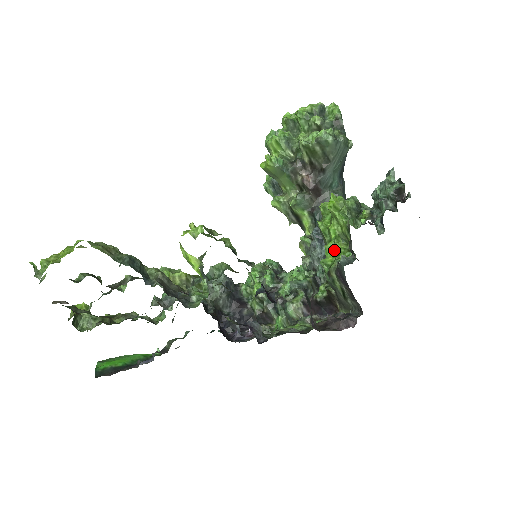
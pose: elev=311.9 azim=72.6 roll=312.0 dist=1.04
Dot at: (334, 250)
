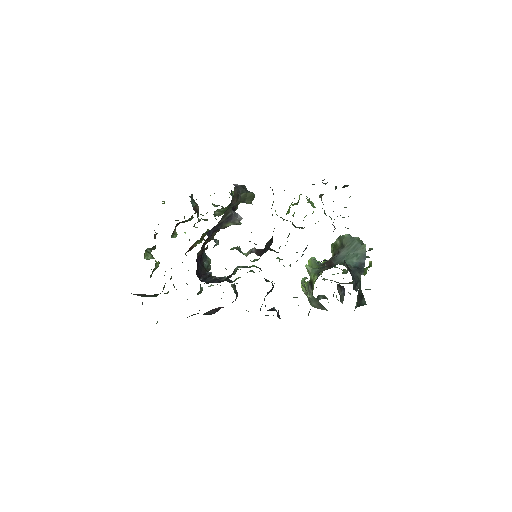
Dot at: (289, 211)
